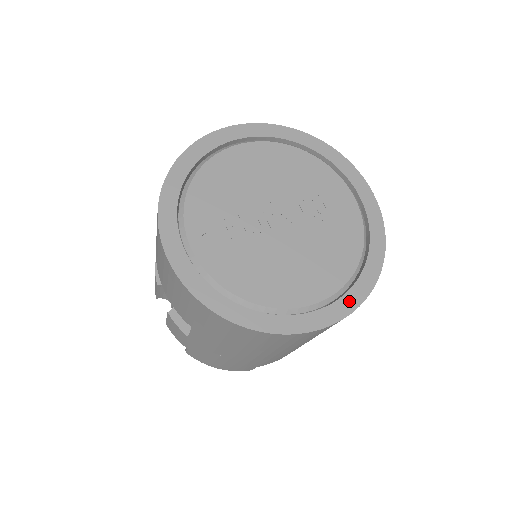
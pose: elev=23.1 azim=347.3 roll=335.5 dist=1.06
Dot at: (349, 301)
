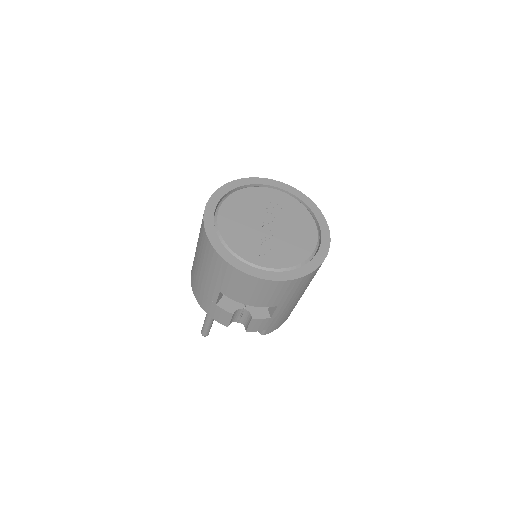
Dot at: (324, 227)
